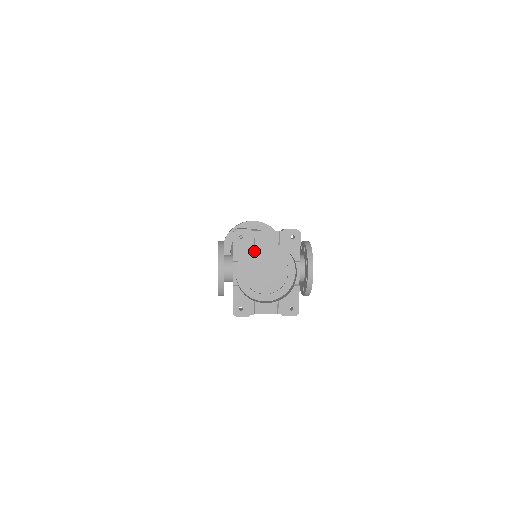
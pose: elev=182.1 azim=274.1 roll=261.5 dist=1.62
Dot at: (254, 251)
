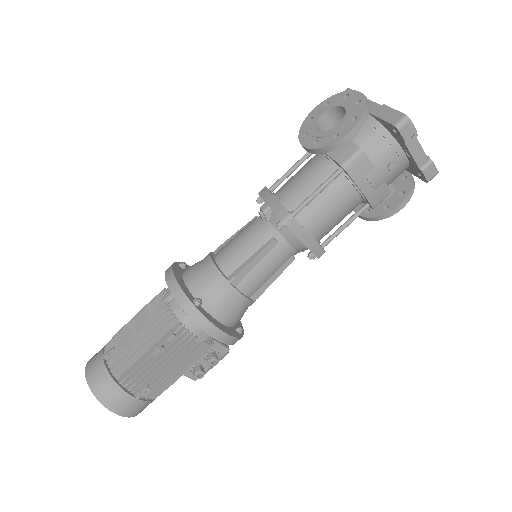
Dot at: occluded
